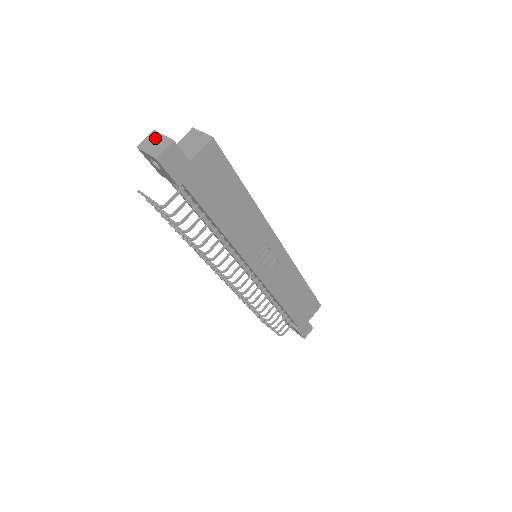
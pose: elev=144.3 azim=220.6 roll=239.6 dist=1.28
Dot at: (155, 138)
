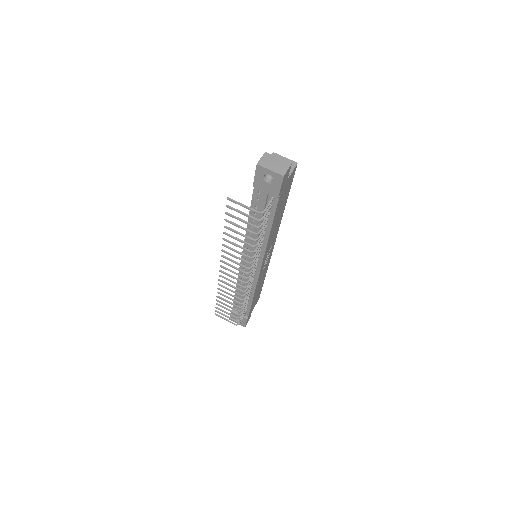
Dot at: (272, 159)
